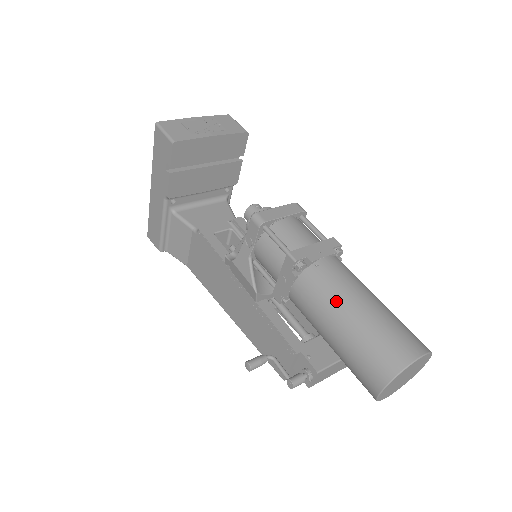
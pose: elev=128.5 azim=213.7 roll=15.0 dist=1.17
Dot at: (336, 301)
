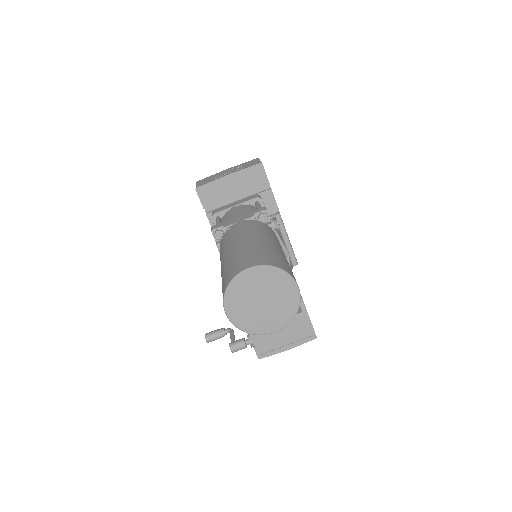
Dot at: (224, 250)
